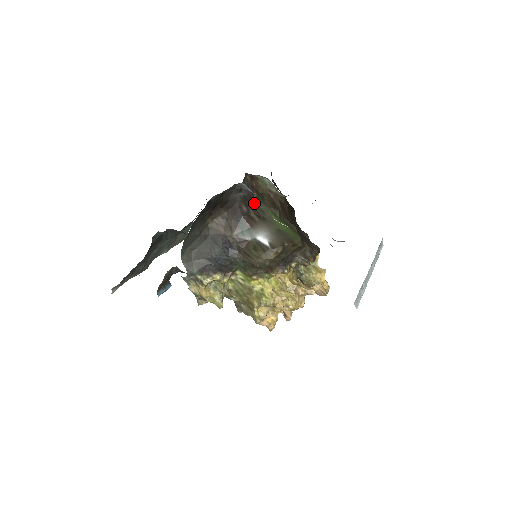
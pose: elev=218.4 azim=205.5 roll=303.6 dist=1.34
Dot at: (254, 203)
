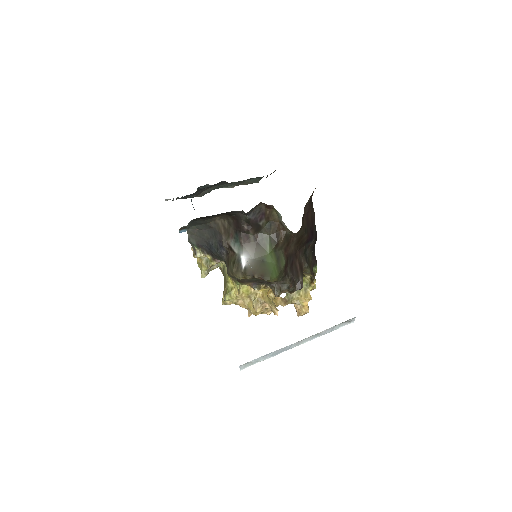
Dot at: (258, 227)
